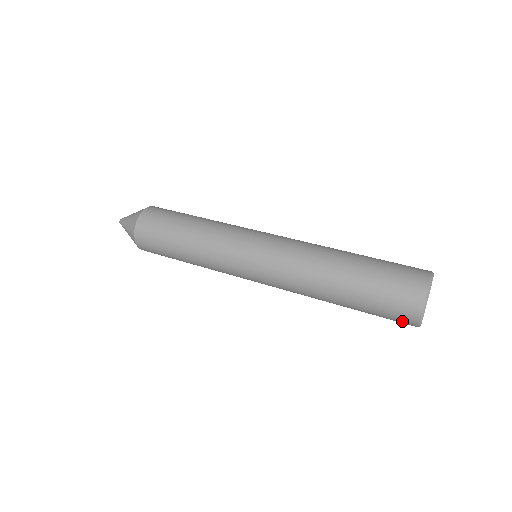
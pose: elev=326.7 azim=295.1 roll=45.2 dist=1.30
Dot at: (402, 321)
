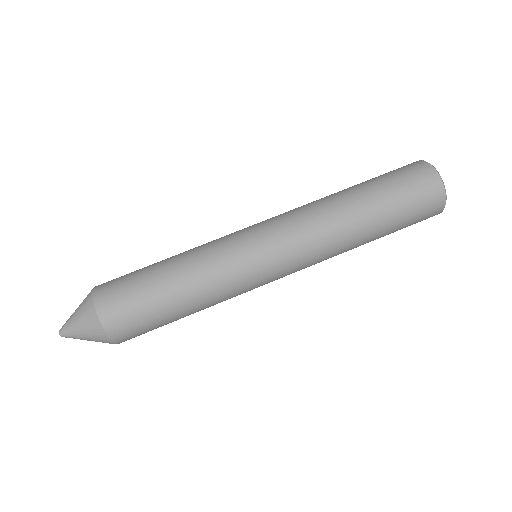
Dot at: occluded
